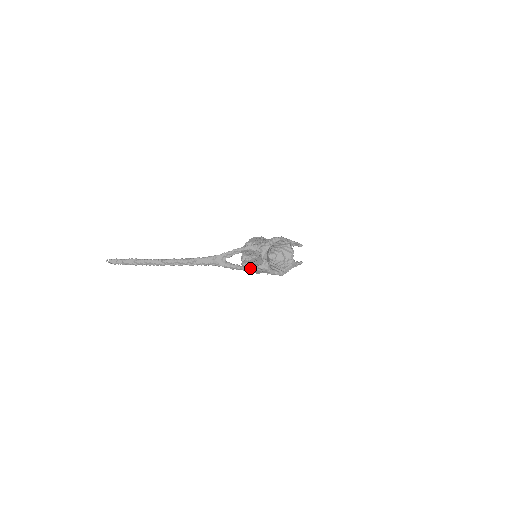
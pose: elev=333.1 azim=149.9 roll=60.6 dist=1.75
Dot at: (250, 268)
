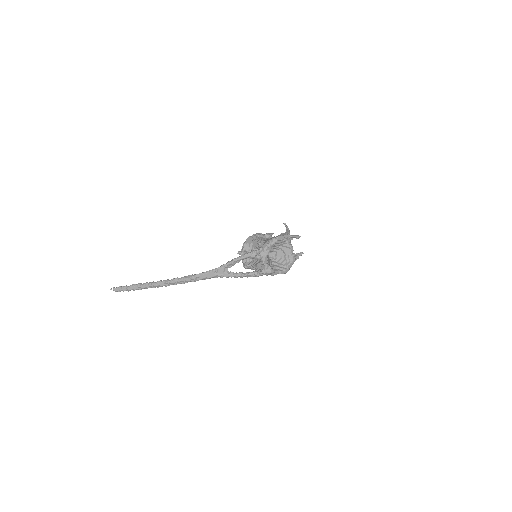
Dot at: (253, 274)
